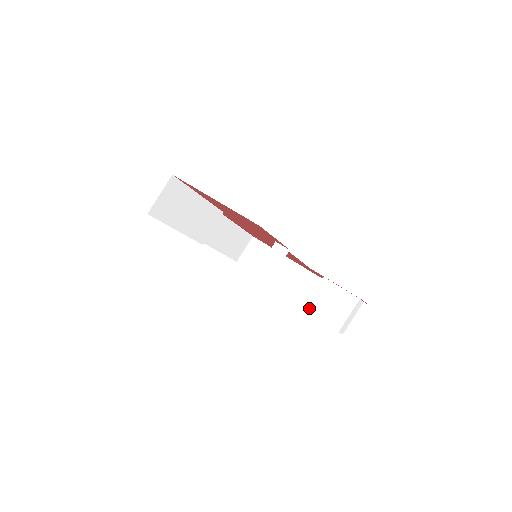
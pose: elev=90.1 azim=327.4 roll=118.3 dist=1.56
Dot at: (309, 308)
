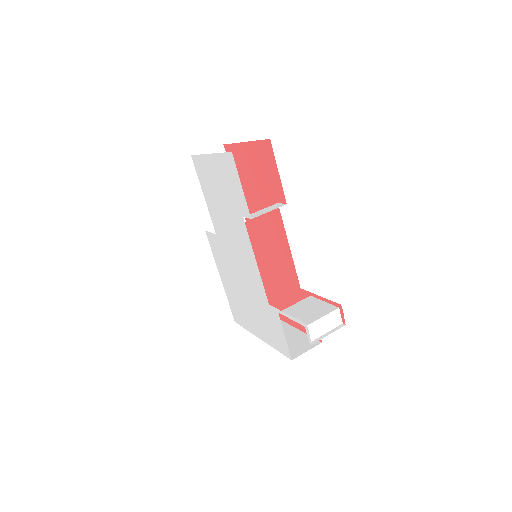
Dot at: (285, 312)
